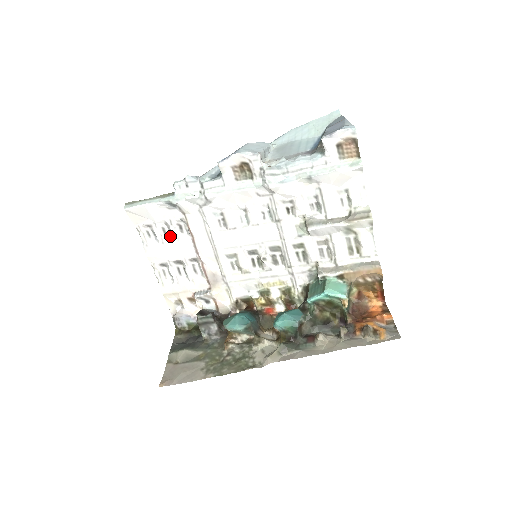
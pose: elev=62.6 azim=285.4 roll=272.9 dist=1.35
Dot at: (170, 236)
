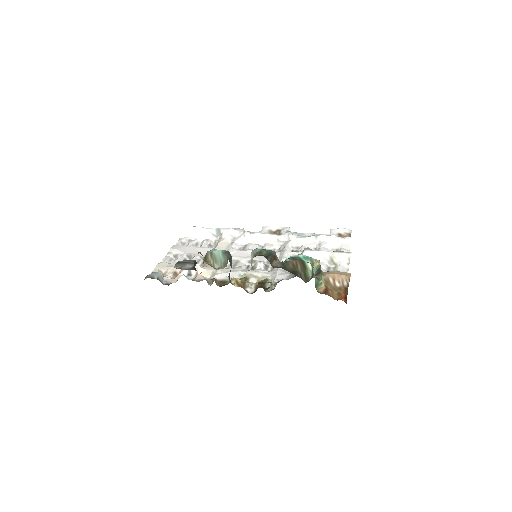
Dot at: occluded
